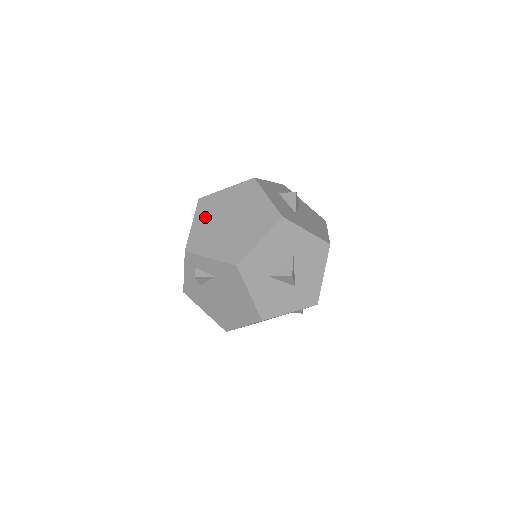
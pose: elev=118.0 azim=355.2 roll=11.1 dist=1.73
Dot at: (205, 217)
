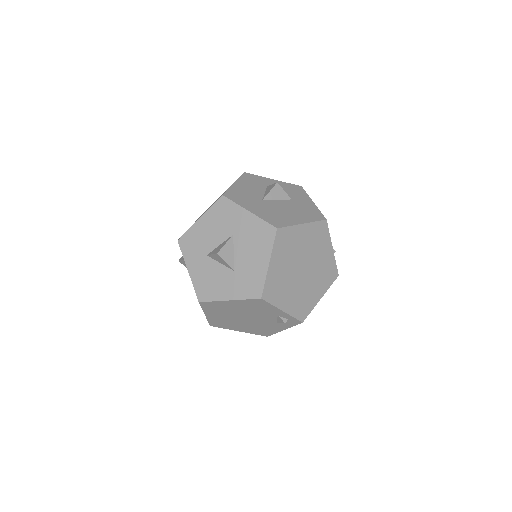
Dot at: occluded
